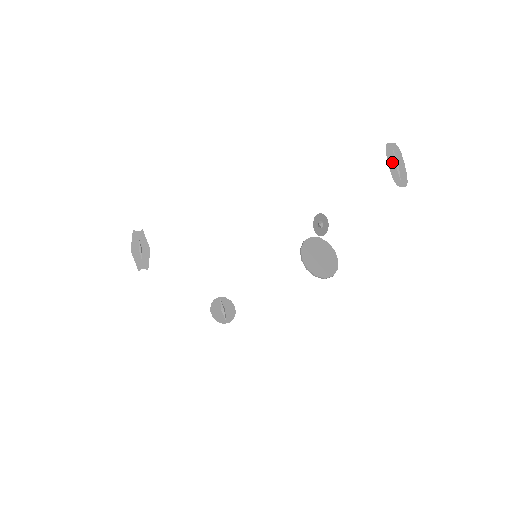
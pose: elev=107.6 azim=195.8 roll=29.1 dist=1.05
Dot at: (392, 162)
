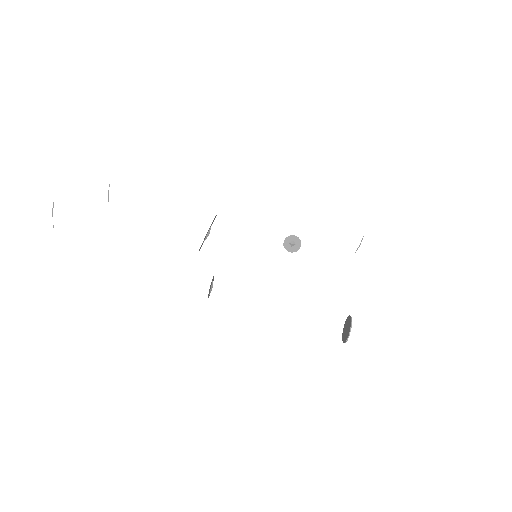
Dot at: occluded
